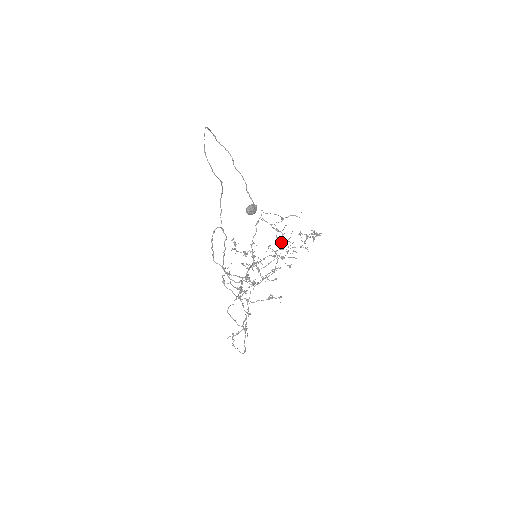
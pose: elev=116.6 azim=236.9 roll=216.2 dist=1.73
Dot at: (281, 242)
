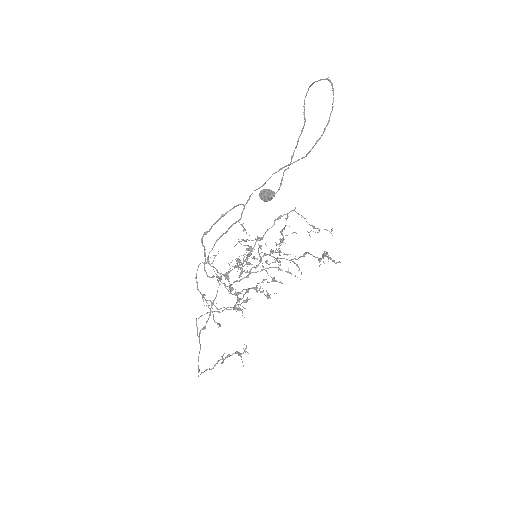
Dot at: (278, 248)
